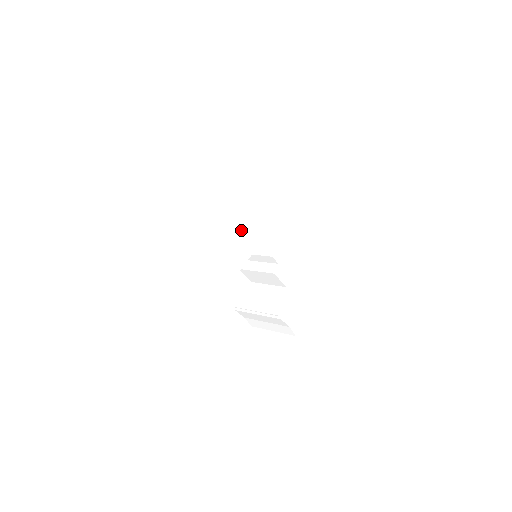
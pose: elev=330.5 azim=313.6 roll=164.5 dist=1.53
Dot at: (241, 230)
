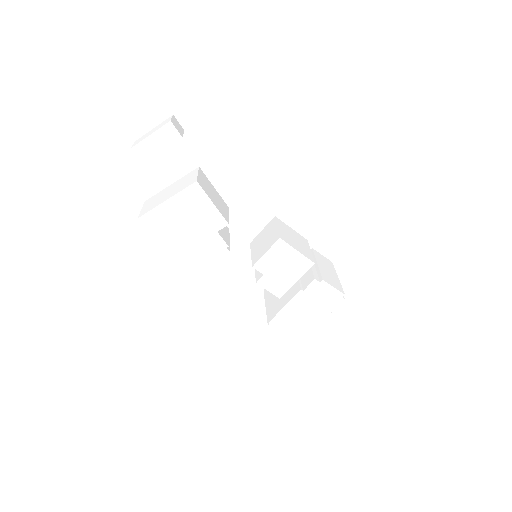
Dot at: (195, 237)
